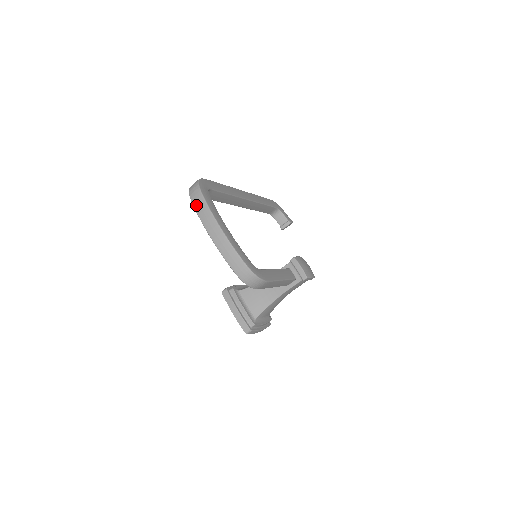
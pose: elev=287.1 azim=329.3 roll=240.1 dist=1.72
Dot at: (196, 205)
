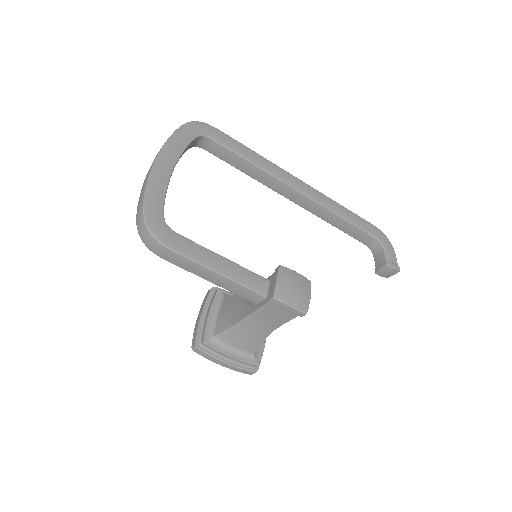
Dot at: occluded
